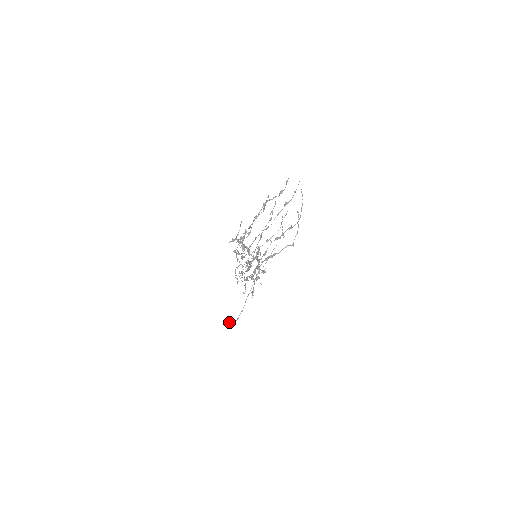
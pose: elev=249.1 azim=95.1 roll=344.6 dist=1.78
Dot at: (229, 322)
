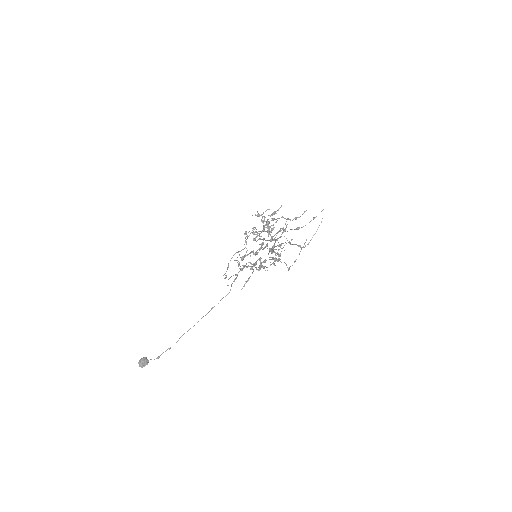
Dot at: (144, 358)
